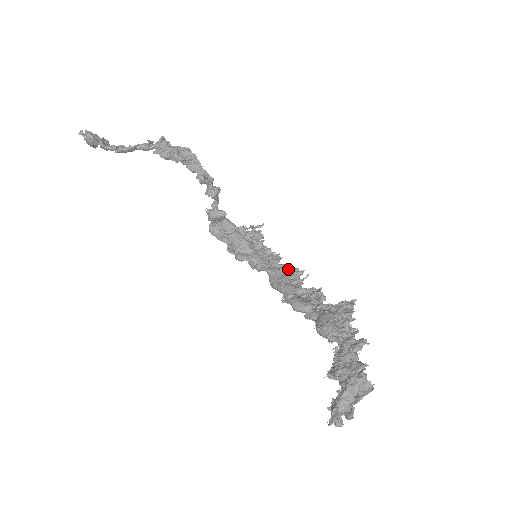
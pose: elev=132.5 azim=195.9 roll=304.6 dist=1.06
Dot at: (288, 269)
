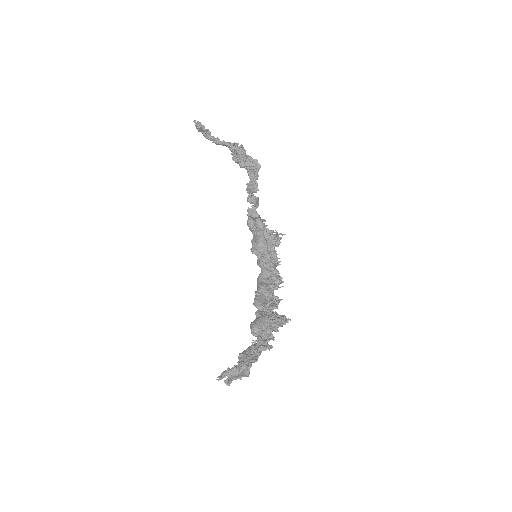
Dot at: (276, 275)
